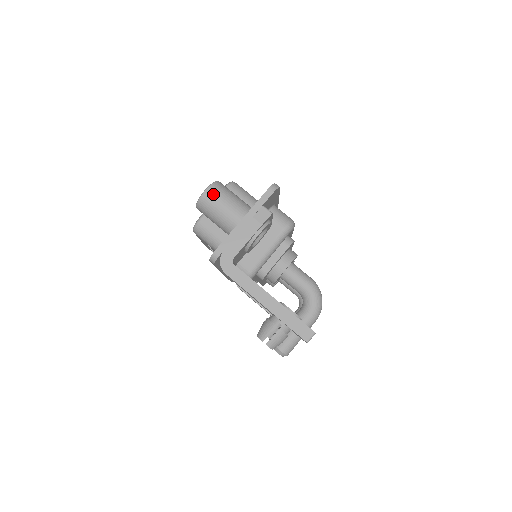
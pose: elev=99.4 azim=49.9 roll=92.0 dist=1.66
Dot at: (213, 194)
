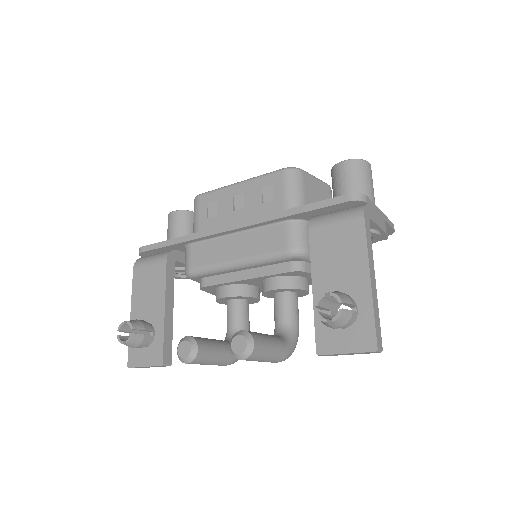
Dot at: (371, 172)
